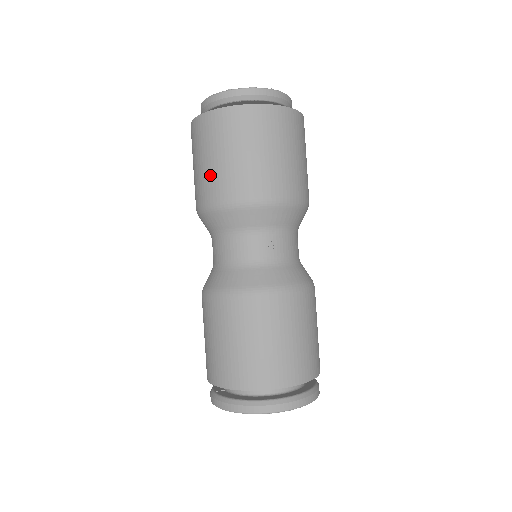
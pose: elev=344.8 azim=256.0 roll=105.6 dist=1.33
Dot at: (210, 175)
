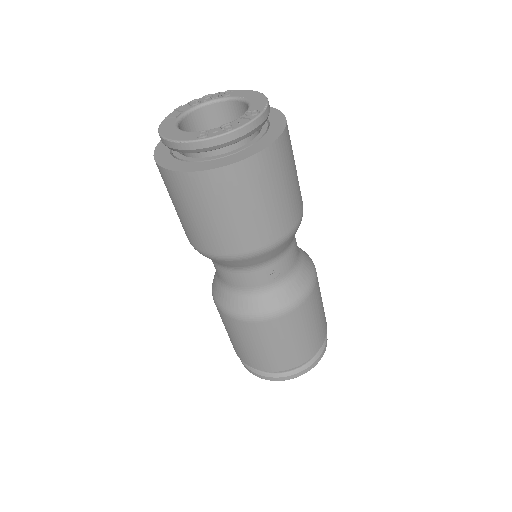
Dot at: (204, 232)
